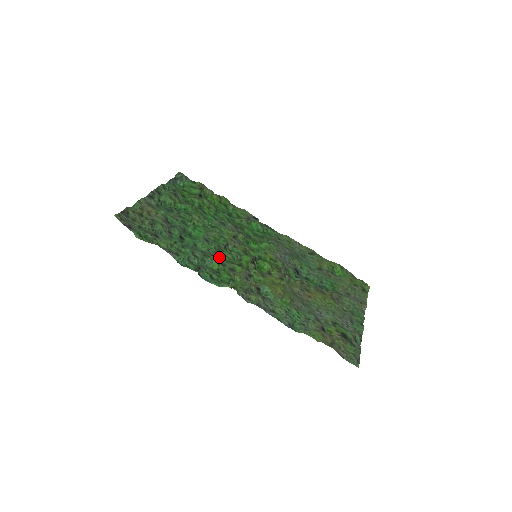
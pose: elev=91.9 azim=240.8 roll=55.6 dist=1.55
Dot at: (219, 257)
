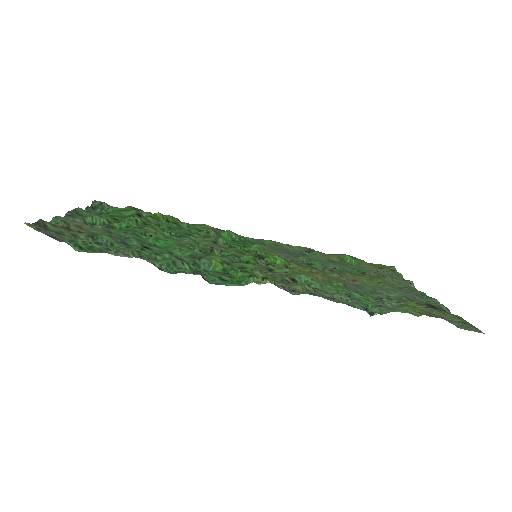
Dot at: (216, 255)
